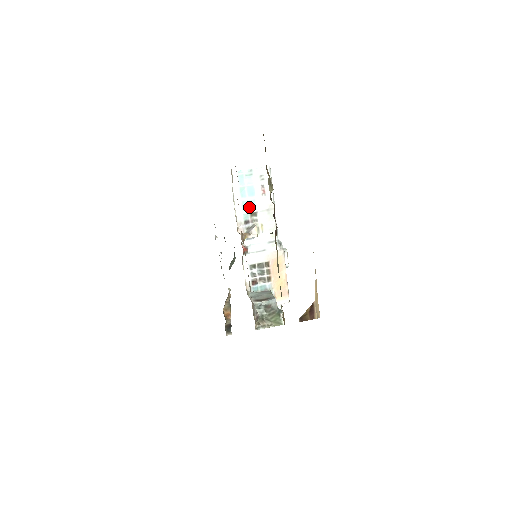
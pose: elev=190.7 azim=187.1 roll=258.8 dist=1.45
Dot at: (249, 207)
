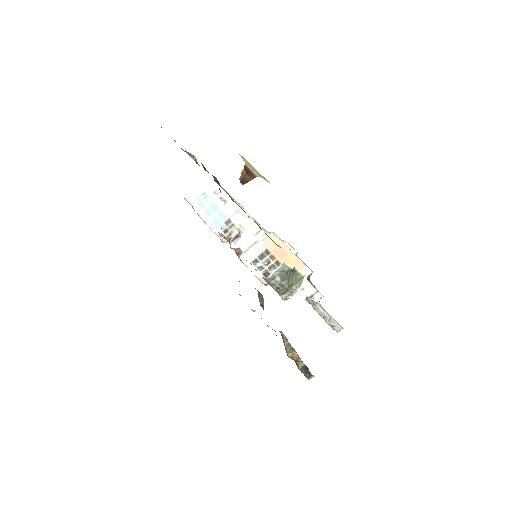
Dot at: (220, 219)
